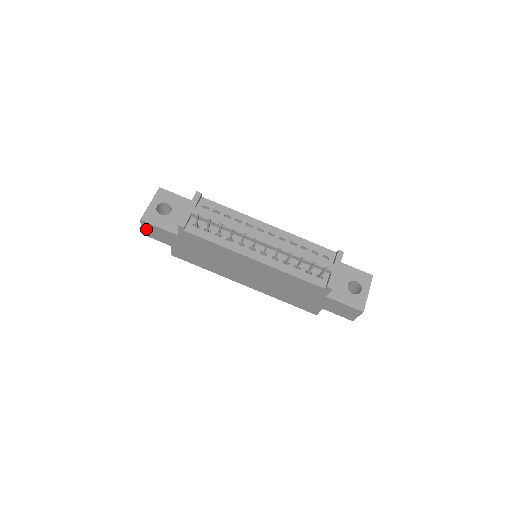
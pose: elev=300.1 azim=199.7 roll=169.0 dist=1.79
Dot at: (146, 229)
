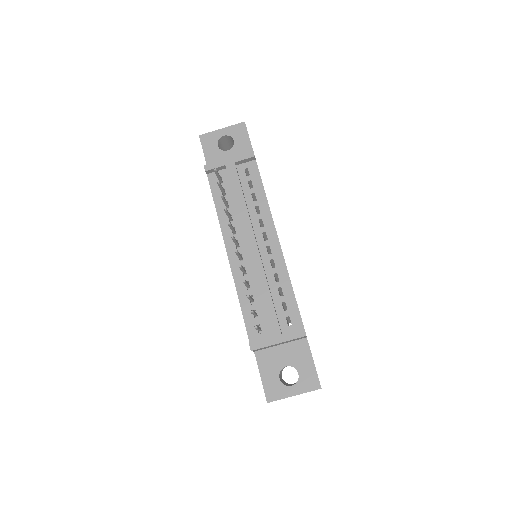
Dot at: occluded
